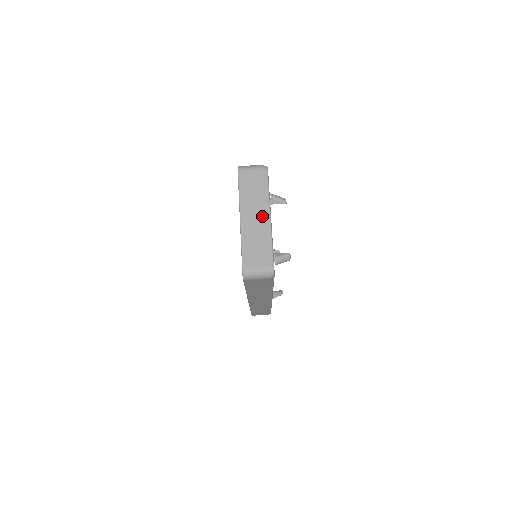
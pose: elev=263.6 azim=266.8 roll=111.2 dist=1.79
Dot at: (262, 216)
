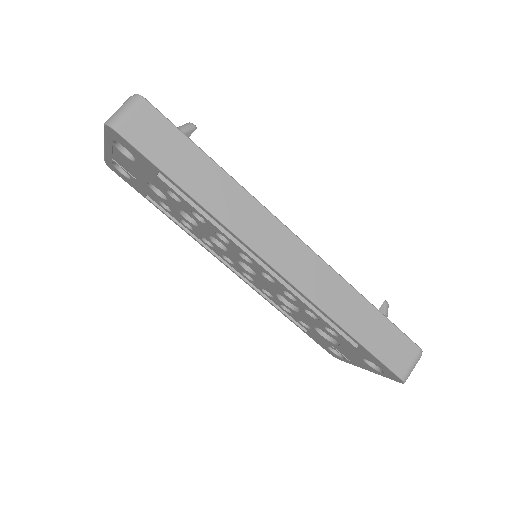
Dot at: occluded
